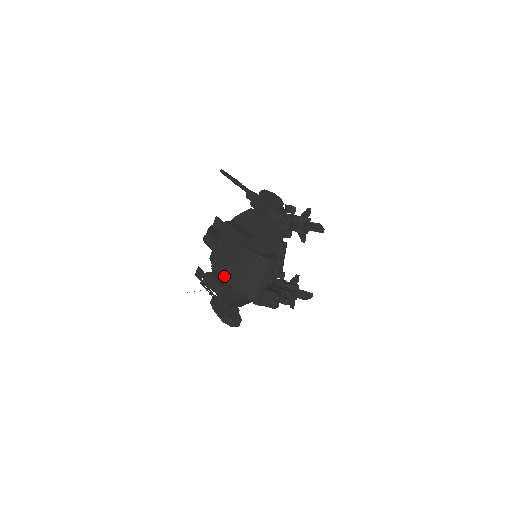
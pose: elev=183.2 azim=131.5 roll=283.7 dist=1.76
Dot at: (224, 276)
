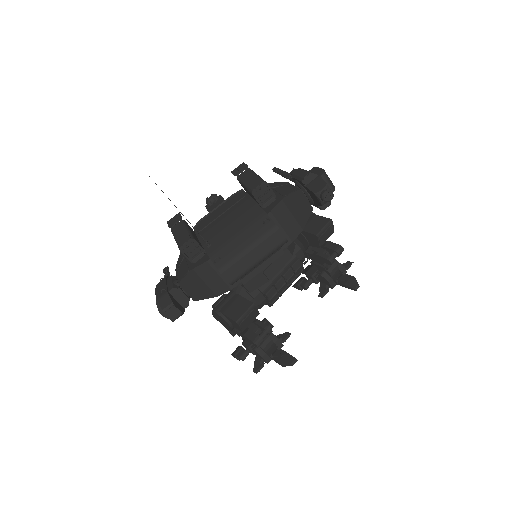
Dot at: (203, 233)
